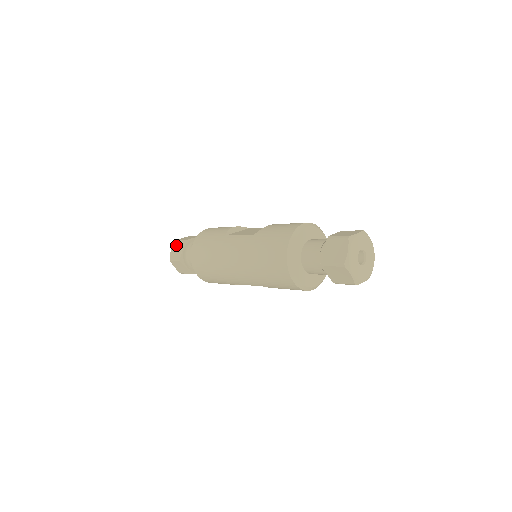
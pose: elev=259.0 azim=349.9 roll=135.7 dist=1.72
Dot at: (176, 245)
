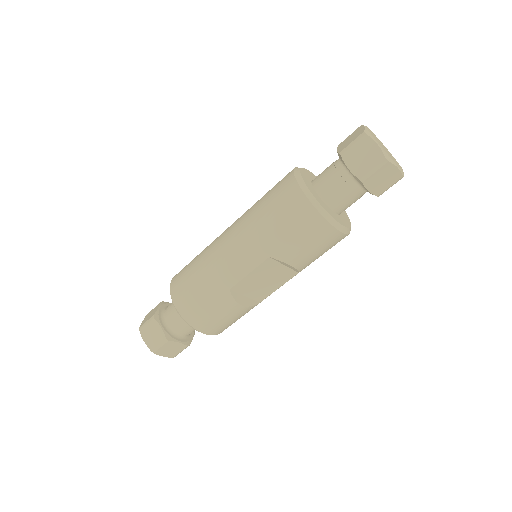
Dot at: (150, 312)
